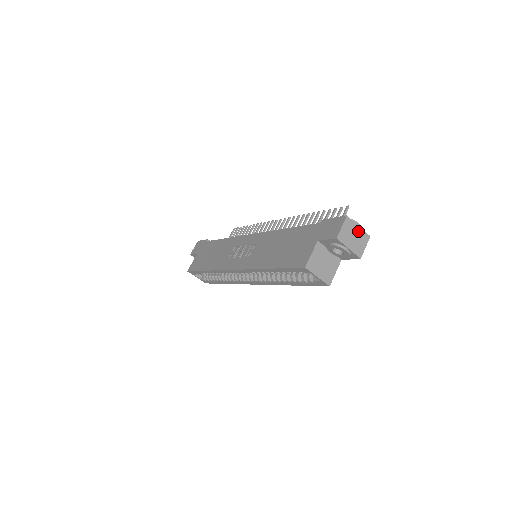
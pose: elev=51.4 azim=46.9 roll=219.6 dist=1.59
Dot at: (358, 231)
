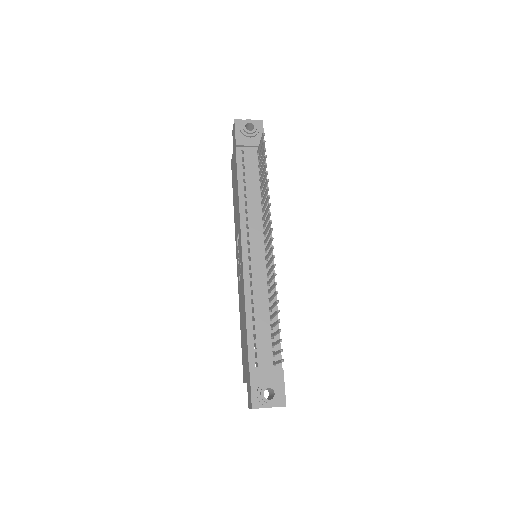
Dot at: (270, 407)
